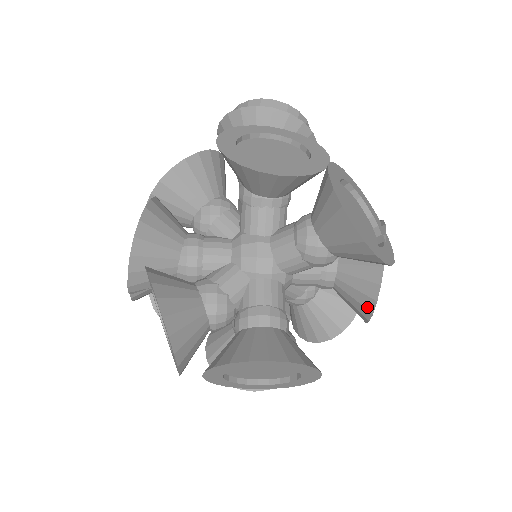
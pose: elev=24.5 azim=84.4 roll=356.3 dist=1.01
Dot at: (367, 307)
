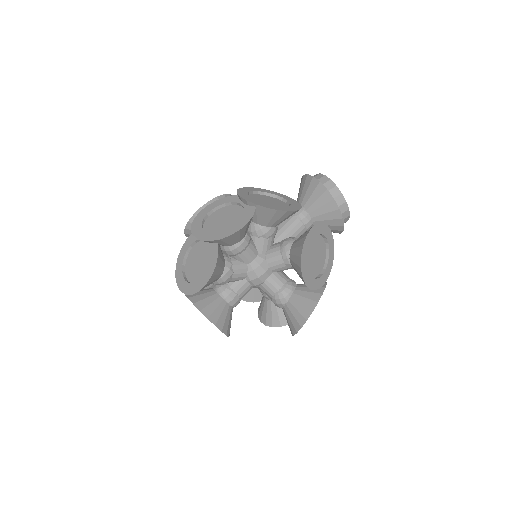
Dot at: (267, 322)
